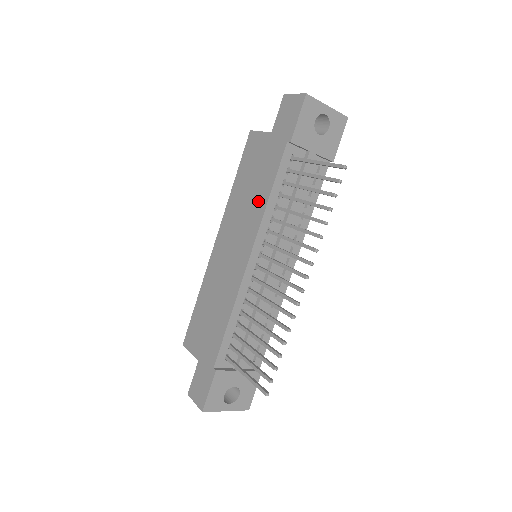
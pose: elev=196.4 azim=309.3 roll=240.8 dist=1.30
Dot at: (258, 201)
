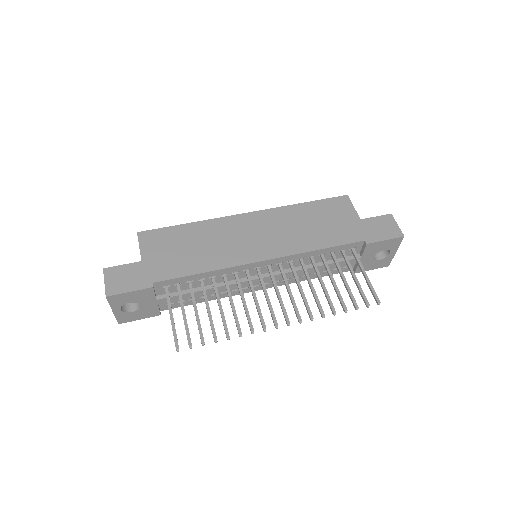
Dot at: (308, 240)
